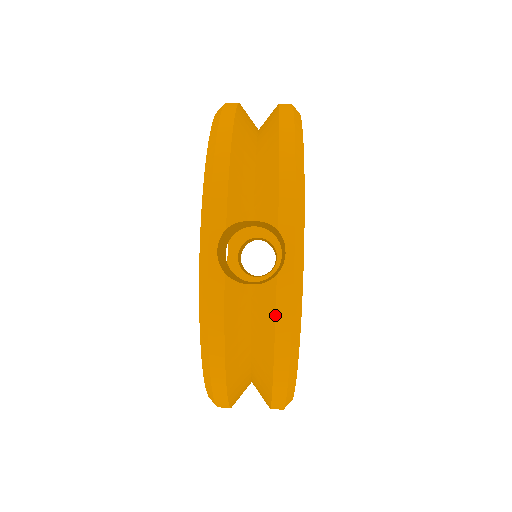
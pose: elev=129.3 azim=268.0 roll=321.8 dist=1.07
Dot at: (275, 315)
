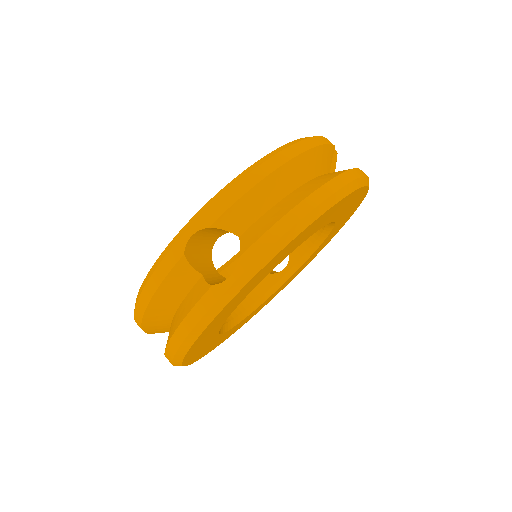
Dot at: (193, 307)
